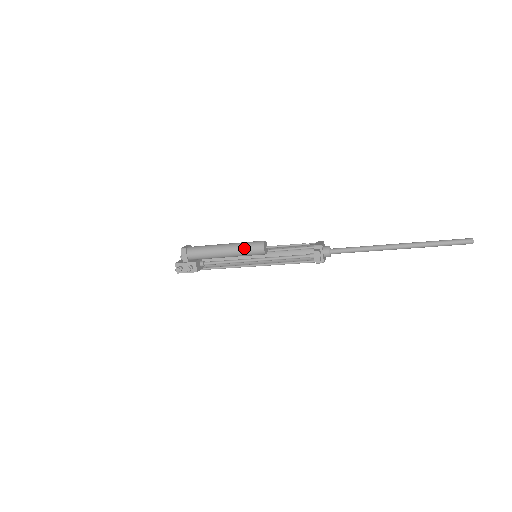
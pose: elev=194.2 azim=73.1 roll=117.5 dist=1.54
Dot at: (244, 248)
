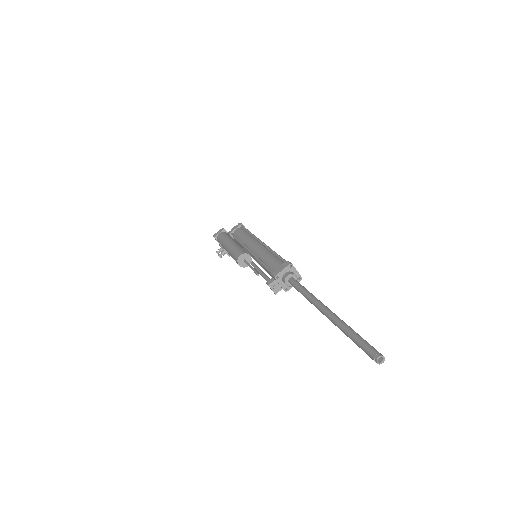
Dot at: (232, 257)
